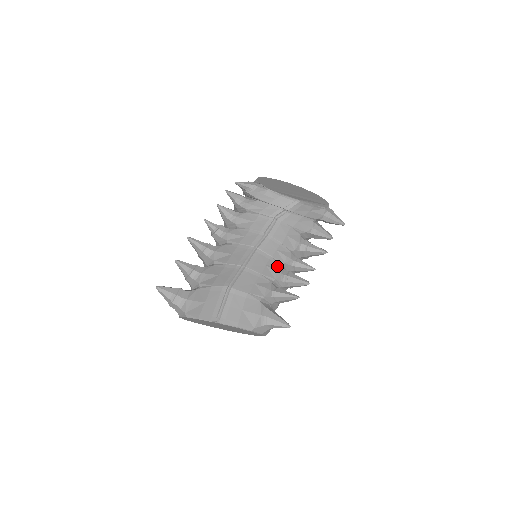
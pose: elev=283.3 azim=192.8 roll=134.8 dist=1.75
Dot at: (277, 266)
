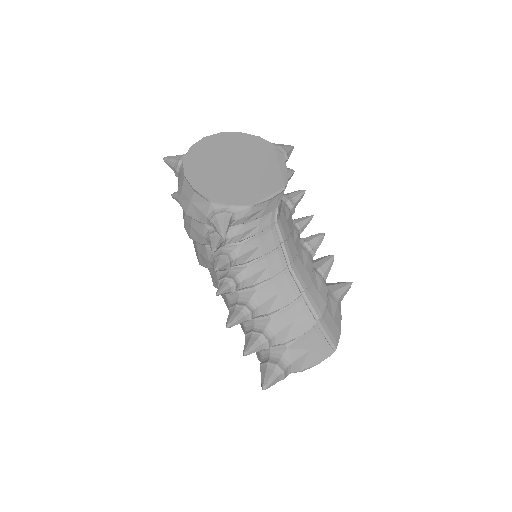
Dot at: (303, 253)
